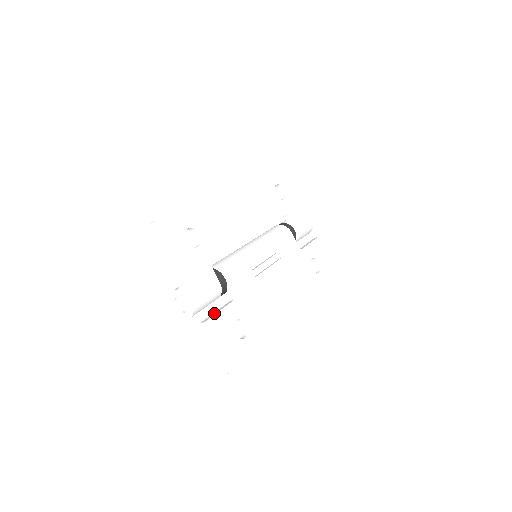
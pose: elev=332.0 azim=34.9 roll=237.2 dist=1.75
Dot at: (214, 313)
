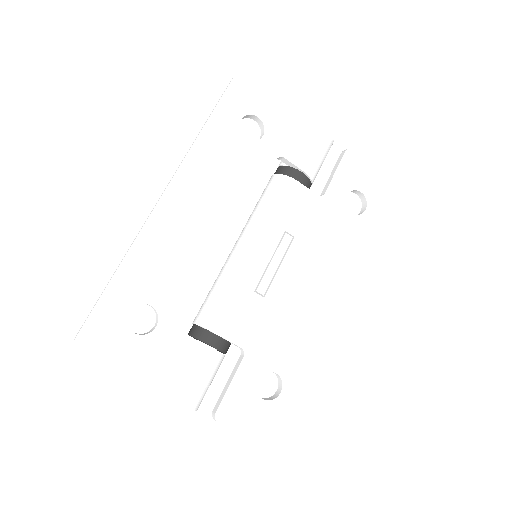
Dot at: (224, 390)
